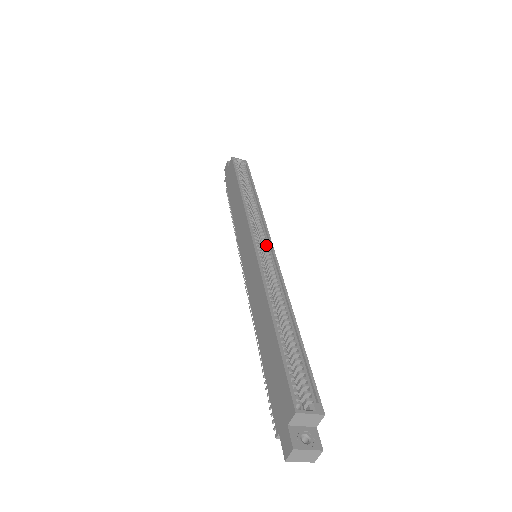
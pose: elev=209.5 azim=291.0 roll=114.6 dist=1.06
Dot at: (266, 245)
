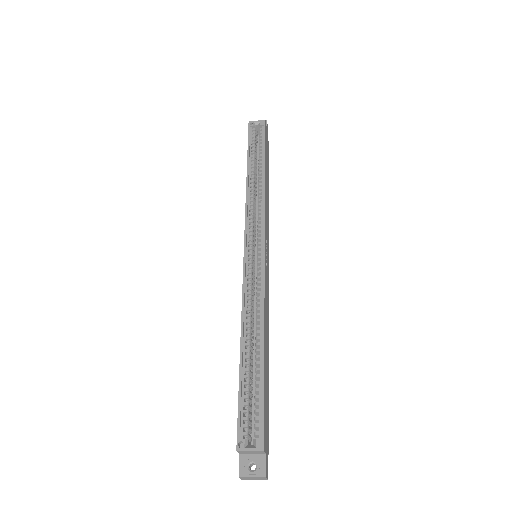
Dot at: (259, 248)
